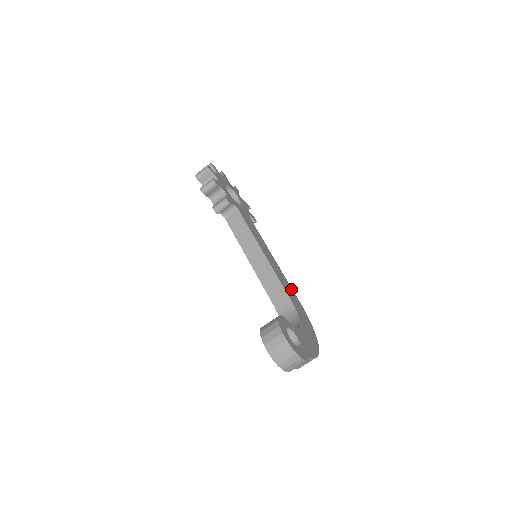
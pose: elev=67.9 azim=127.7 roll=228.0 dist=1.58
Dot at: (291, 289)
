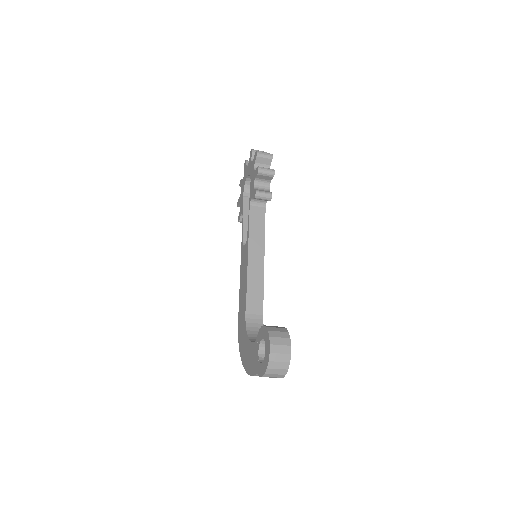
Dot at: occluded
